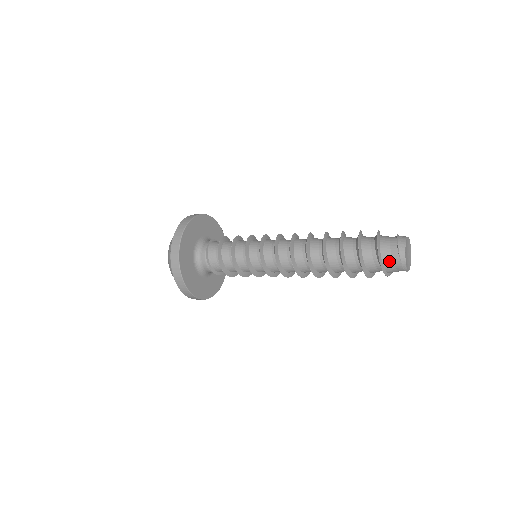
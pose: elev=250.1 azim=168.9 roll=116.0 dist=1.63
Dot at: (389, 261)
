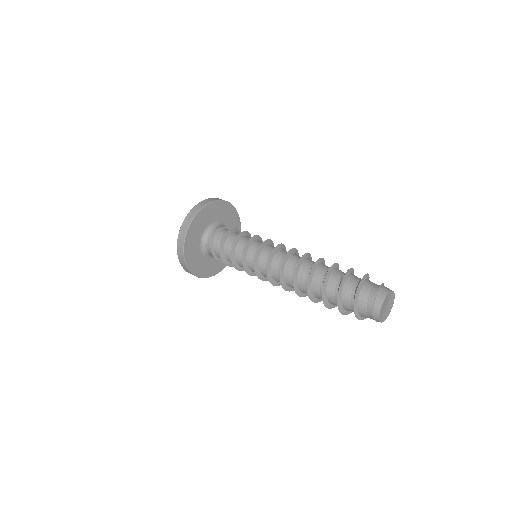
Dot at: (365, 315)
